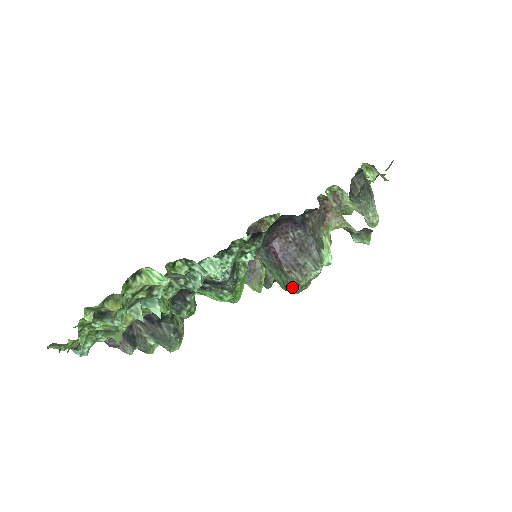
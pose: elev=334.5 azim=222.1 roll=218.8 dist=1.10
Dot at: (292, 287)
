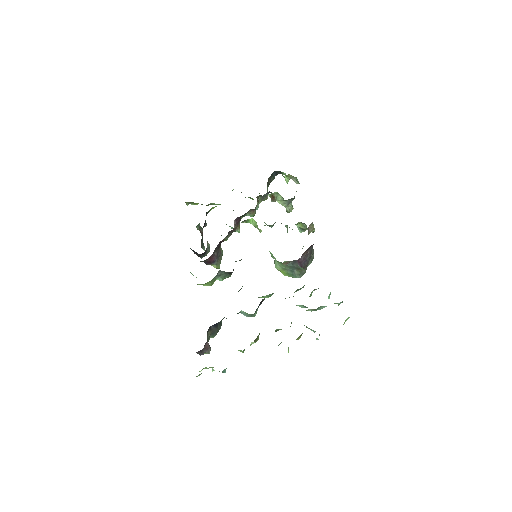
Dot at: (300, 276)
